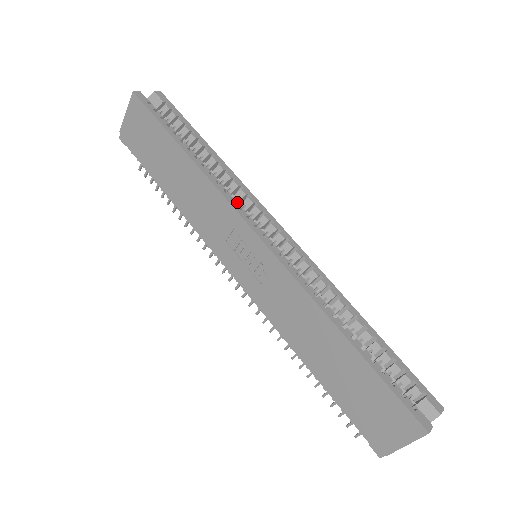
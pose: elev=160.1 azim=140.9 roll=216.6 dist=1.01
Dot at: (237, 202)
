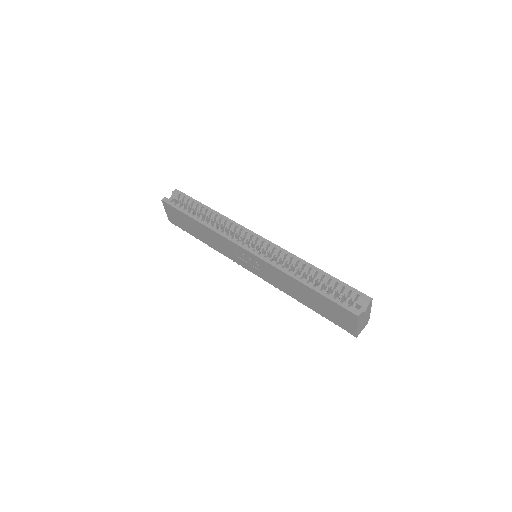
Dot at: (230, 235)
